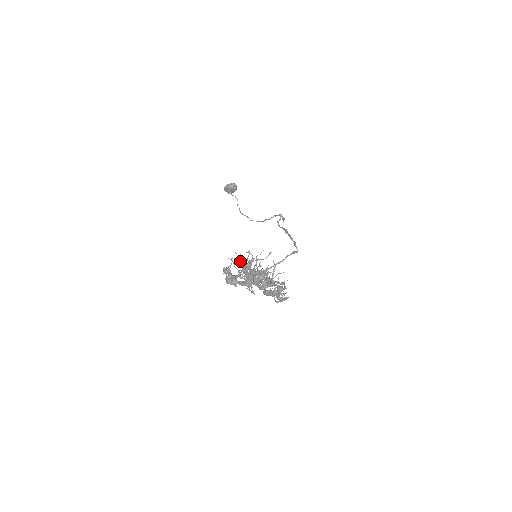
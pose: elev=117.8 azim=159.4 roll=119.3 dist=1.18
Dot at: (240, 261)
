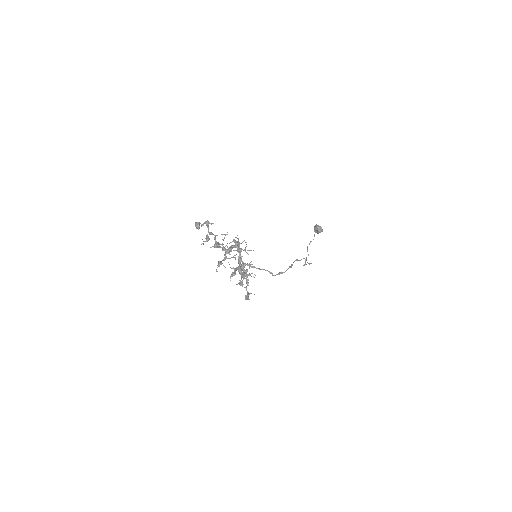
Dot at: (237, 241)
